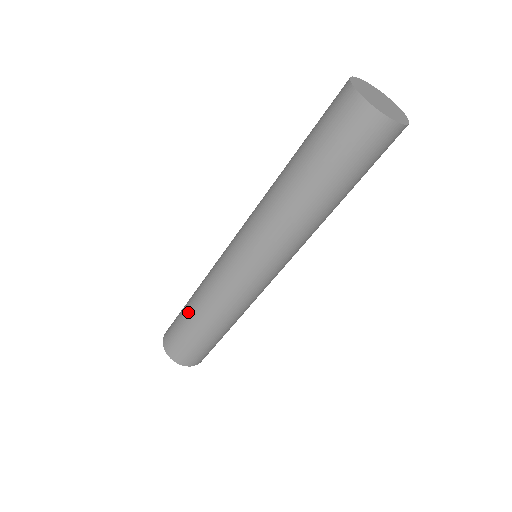
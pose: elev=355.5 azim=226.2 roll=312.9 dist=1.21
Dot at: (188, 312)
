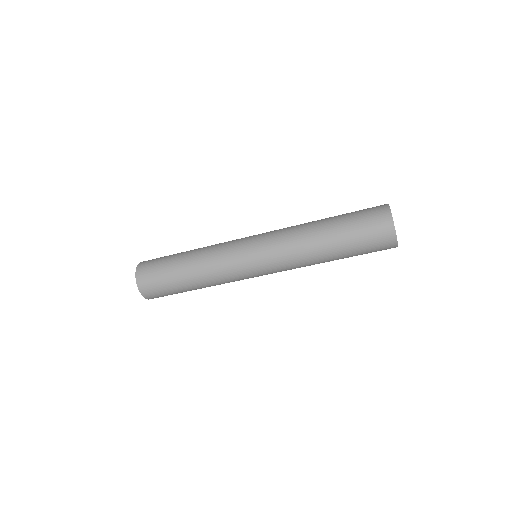
Dot at: (182, 274)
